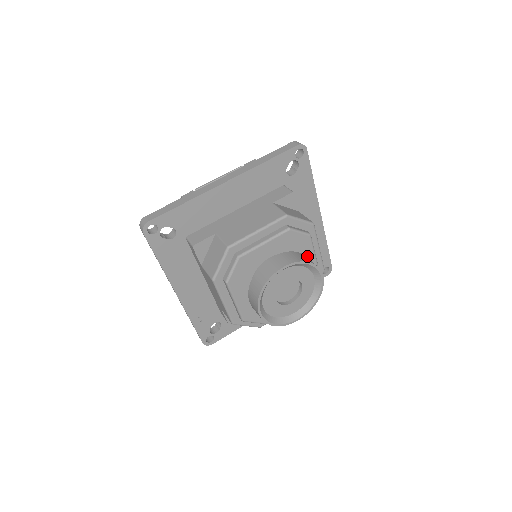
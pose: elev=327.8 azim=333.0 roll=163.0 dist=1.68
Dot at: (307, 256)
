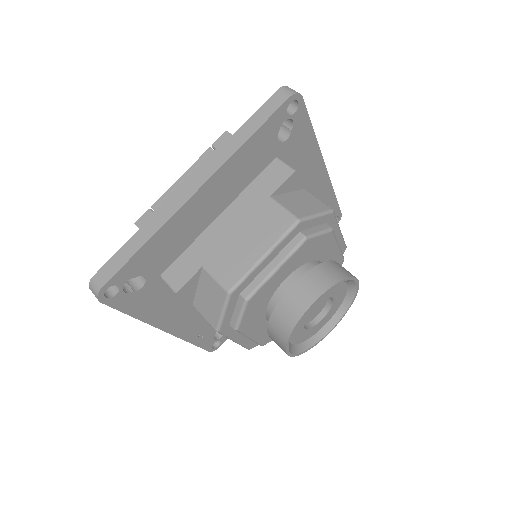
Dot at: (329, 252)
